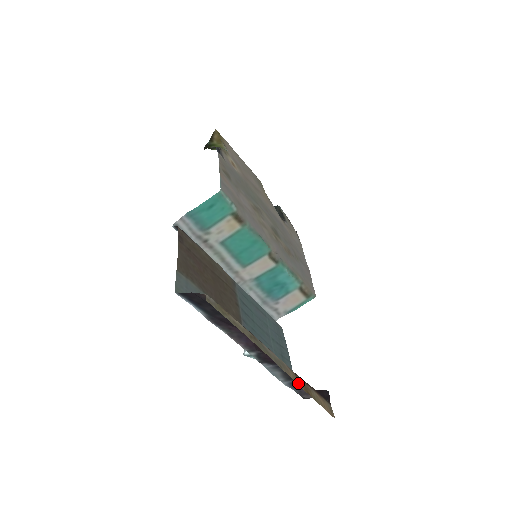
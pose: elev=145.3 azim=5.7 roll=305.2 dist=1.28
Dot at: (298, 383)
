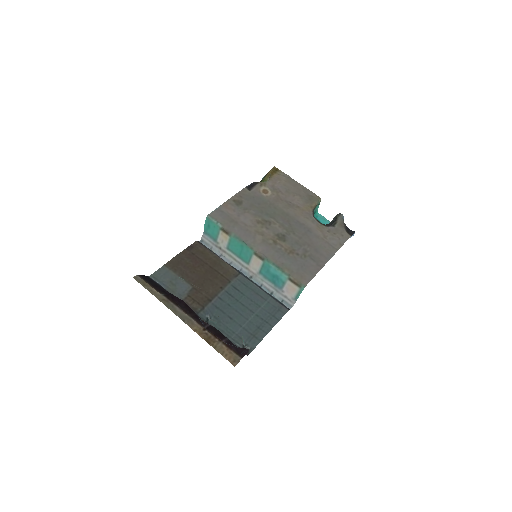
Dot at: (200, 334)
